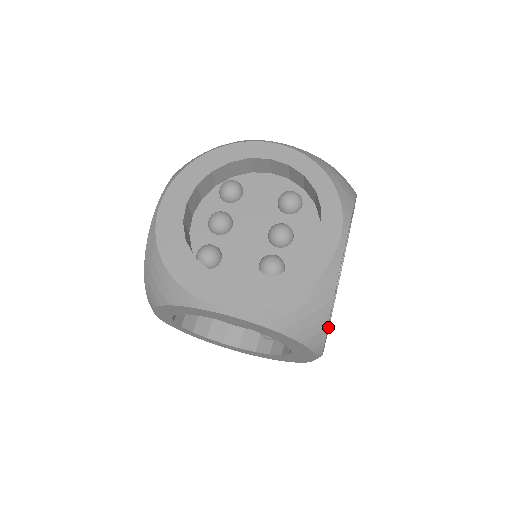
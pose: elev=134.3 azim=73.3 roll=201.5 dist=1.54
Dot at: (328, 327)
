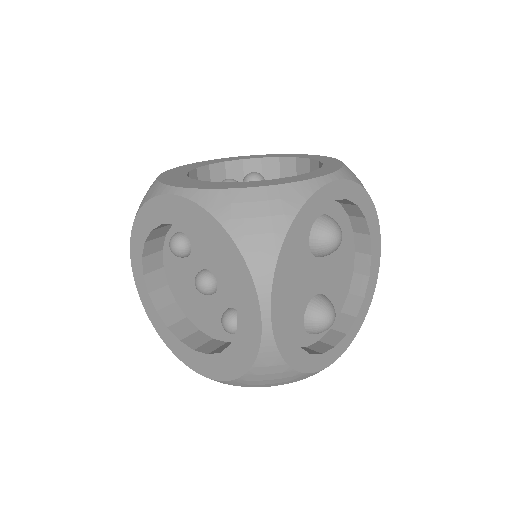
Dot at: occluded
